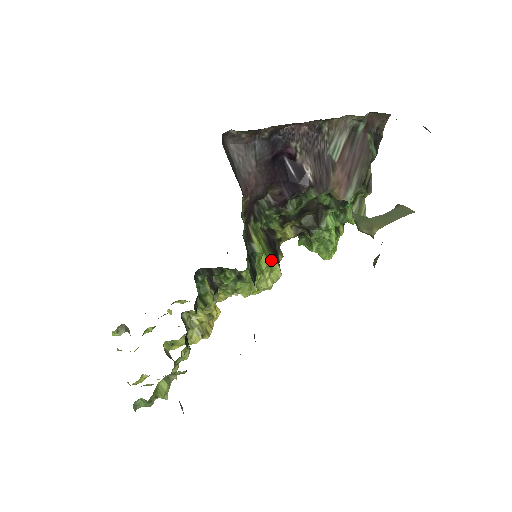
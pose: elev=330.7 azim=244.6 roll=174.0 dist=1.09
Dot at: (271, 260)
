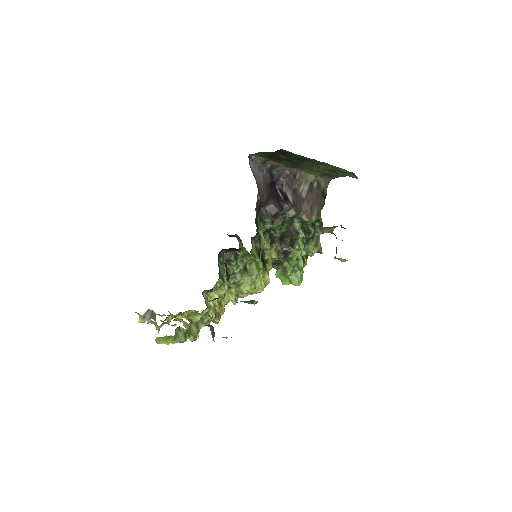
Dot at: (264, 267)
